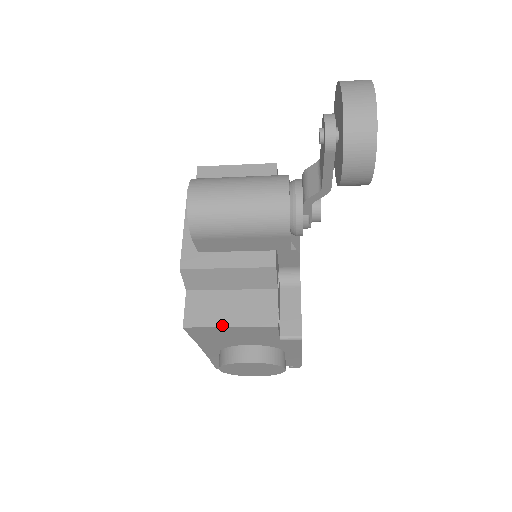
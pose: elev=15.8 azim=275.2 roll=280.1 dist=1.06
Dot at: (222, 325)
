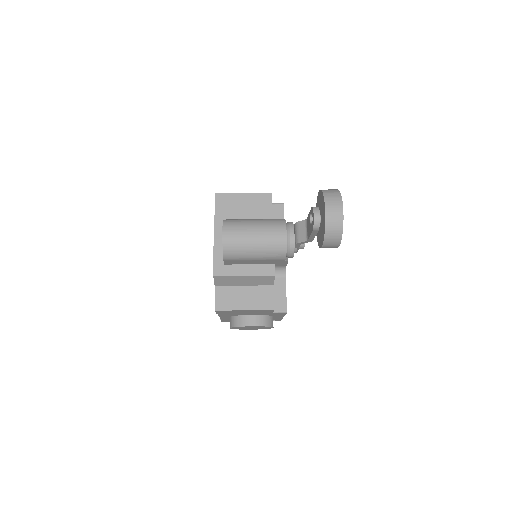
Dot at: (240, 309)
